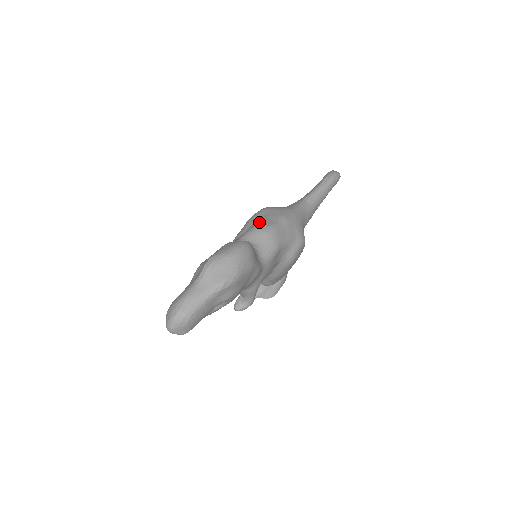
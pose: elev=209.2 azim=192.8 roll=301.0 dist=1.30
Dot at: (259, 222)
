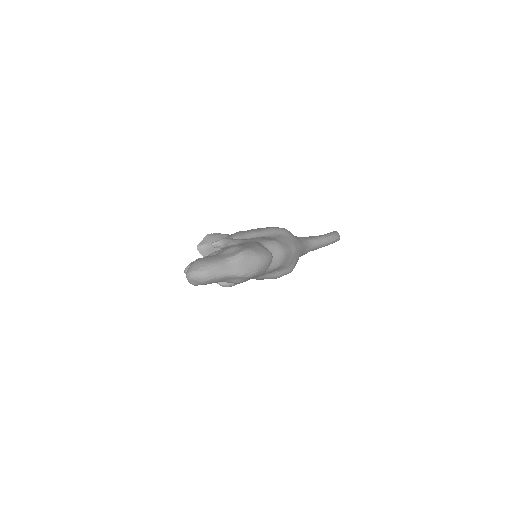
Dot at: (279, 239)
